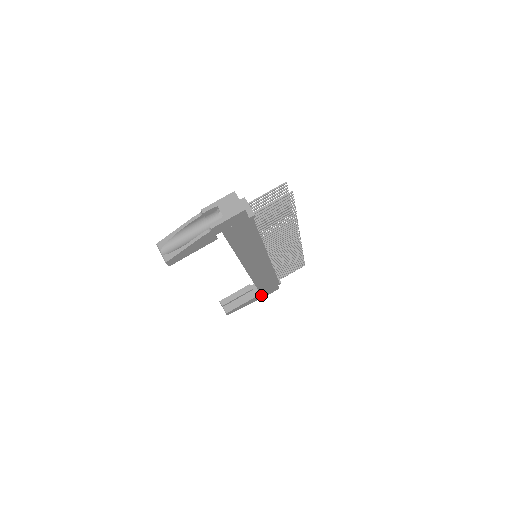
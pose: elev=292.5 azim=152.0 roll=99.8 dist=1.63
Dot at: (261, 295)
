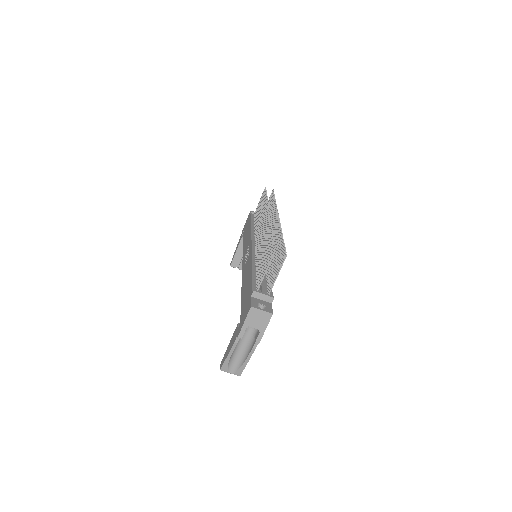
Dot at: occluded
